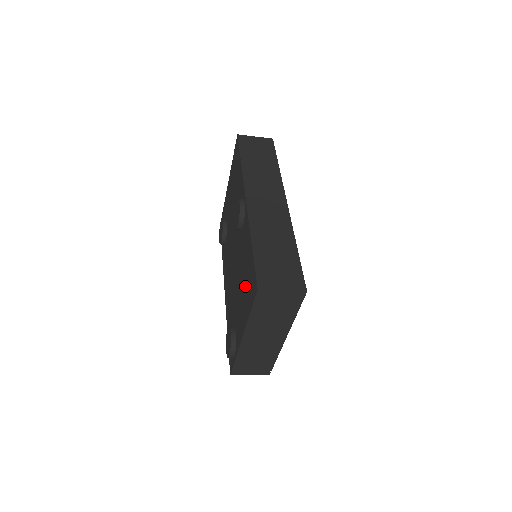
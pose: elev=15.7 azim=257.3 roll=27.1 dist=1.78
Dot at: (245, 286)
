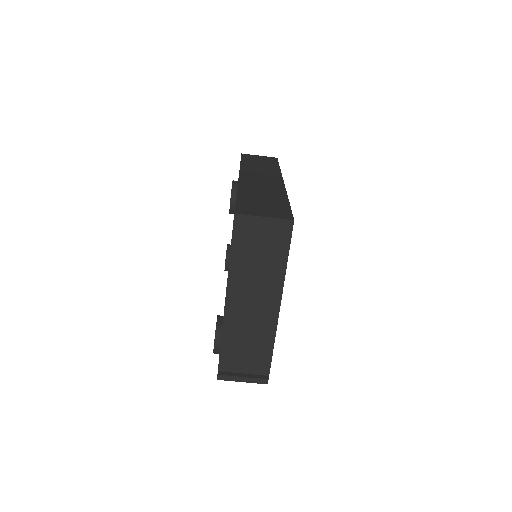
Dot at: occluded
